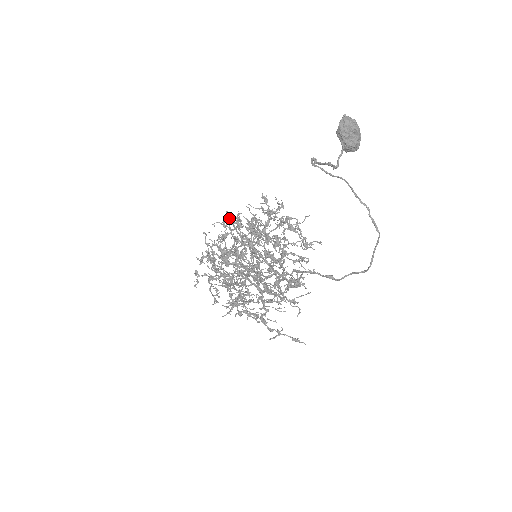
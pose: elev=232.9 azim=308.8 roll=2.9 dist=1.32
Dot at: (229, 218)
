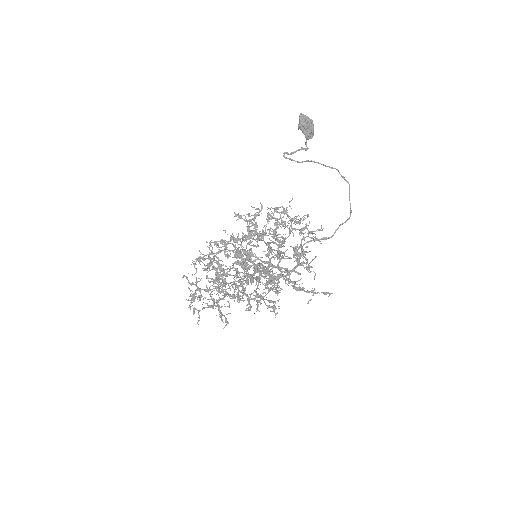
Dot at: (214, 242)
